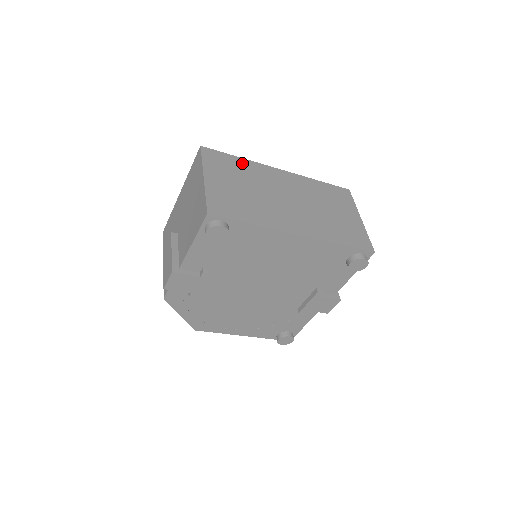
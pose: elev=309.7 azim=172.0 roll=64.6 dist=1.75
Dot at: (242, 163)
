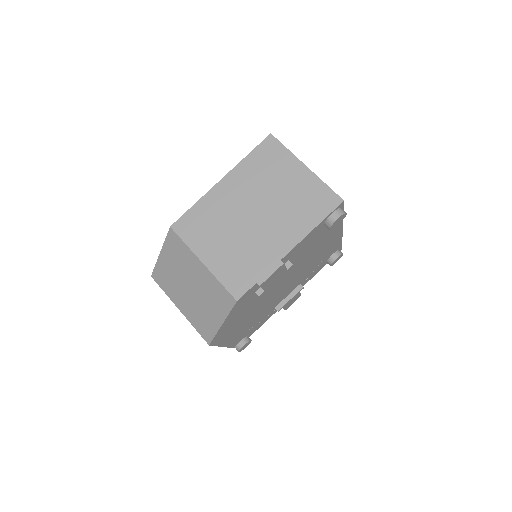
Dot at: occluded
